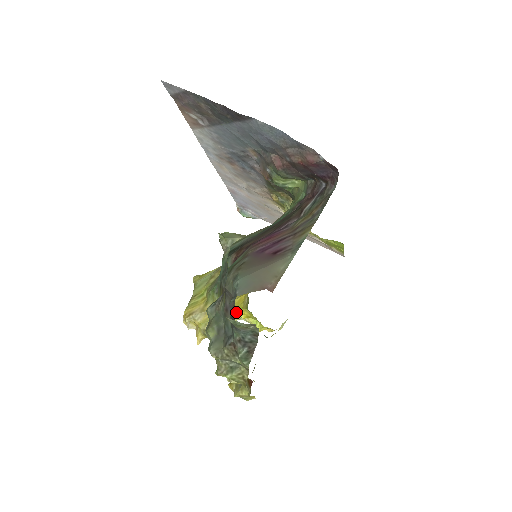
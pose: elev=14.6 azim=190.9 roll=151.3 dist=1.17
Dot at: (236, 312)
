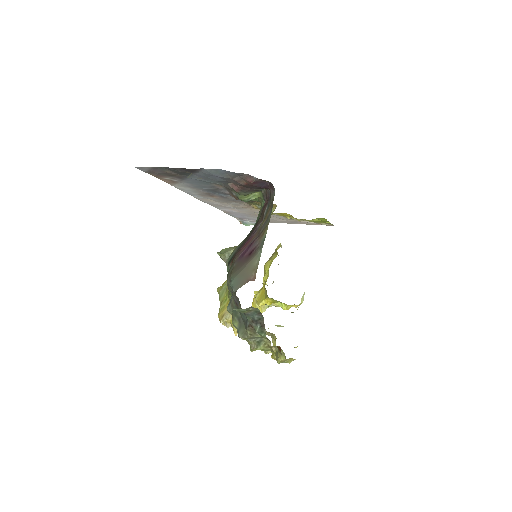
Dot at: (262, 302)
